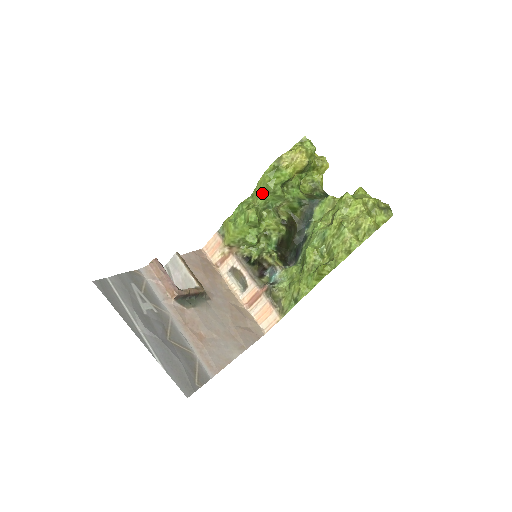
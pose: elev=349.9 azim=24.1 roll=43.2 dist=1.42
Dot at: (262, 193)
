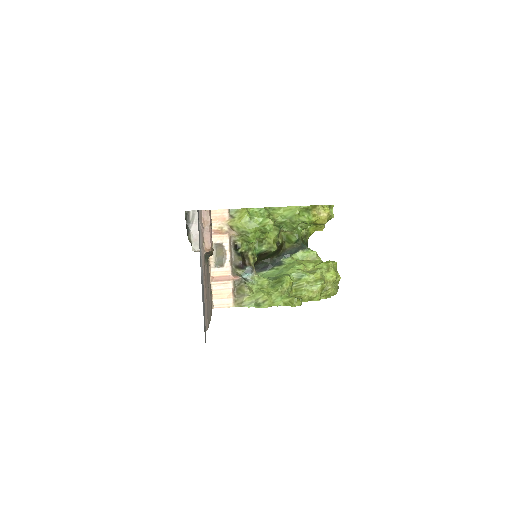
Dot at: (285, 215)
